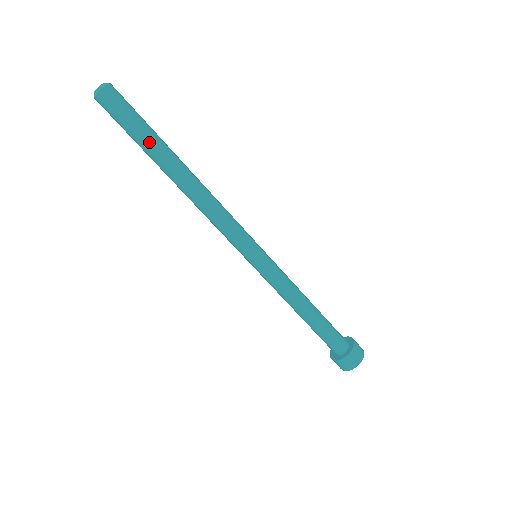
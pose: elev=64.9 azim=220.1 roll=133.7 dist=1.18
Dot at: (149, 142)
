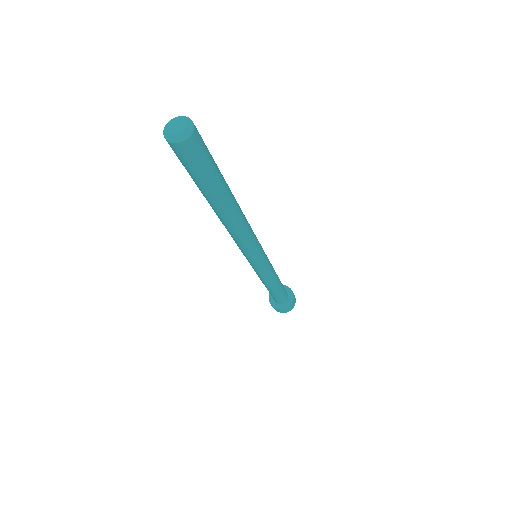
Dot at: (221, 183)
